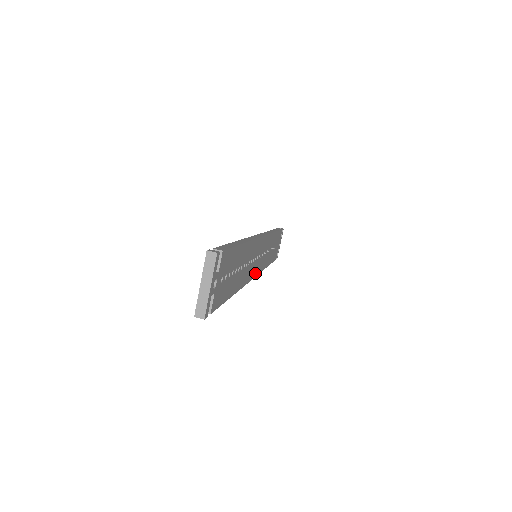
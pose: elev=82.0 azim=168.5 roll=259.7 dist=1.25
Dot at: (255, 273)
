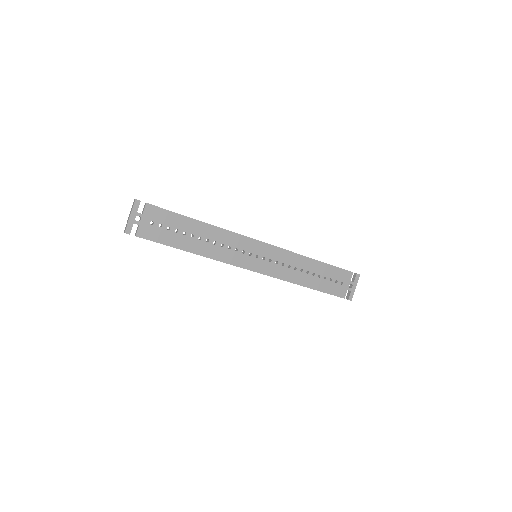
Dot at: (252, 268)
